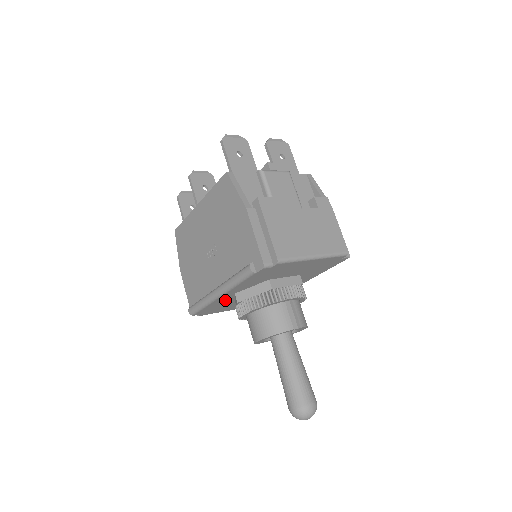
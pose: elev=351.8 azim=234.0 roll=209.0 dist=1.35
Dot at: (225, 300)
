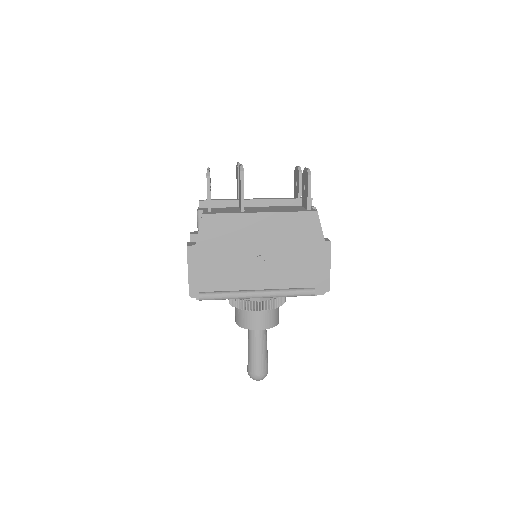
Dot at: occluded
